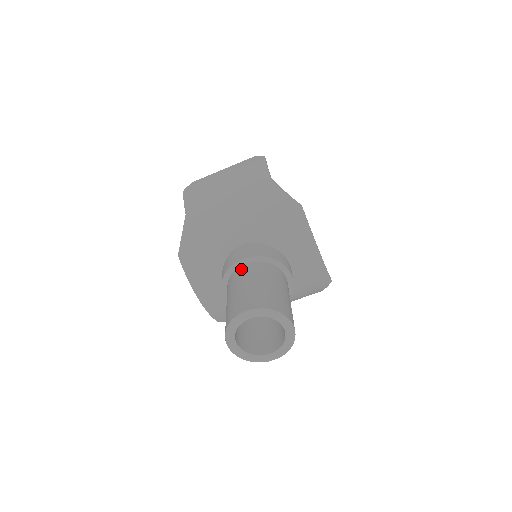
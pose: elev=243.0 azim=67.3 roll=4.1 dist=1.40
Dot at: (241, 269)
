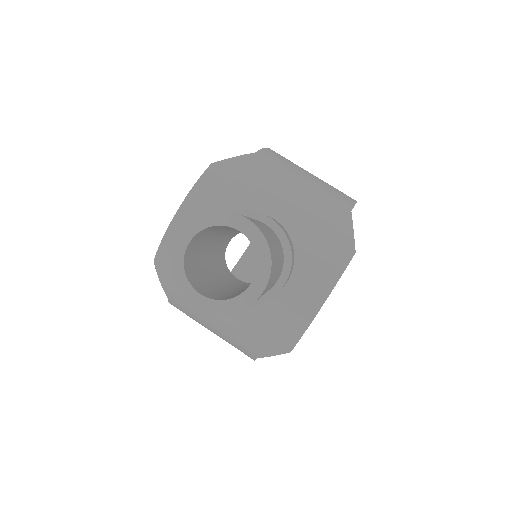
Dot at: (258, 220)
